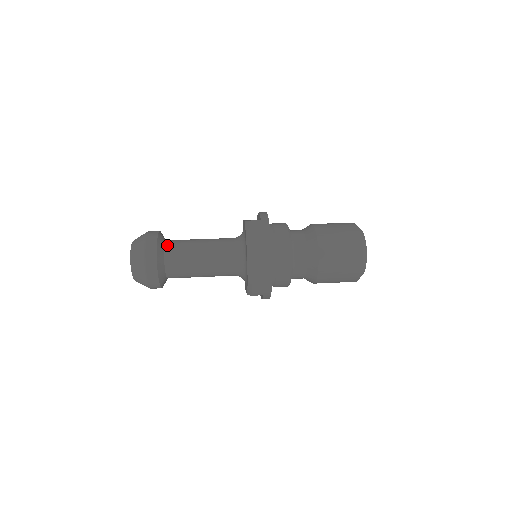
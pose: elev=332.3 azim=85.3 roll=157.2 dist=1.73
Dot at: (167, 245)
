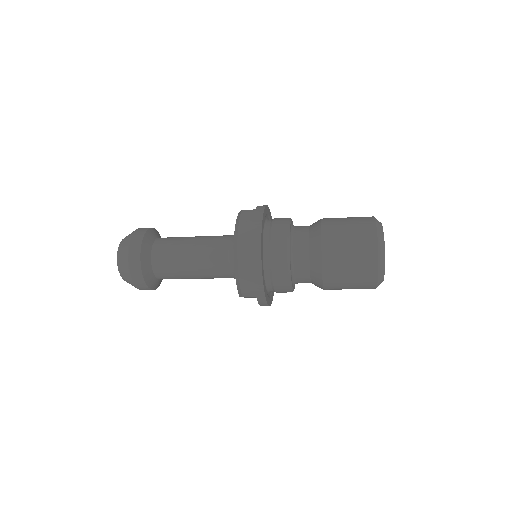
Dot at: (157, 240)
